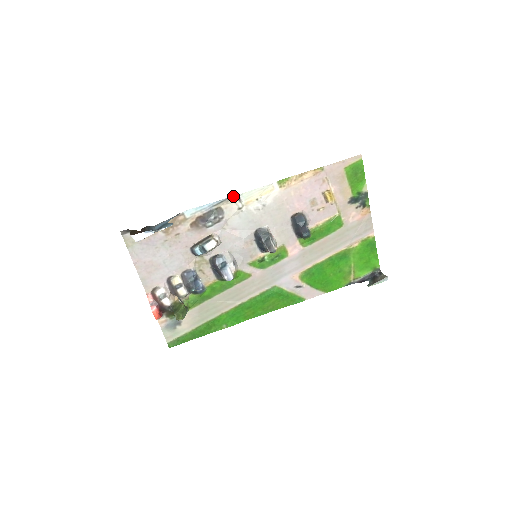
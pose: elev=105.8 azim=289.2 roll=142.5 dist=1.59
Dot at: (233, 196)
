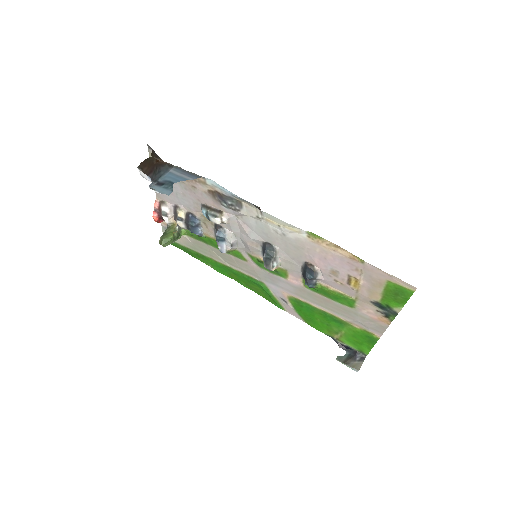
Dot at: (256, 206)
